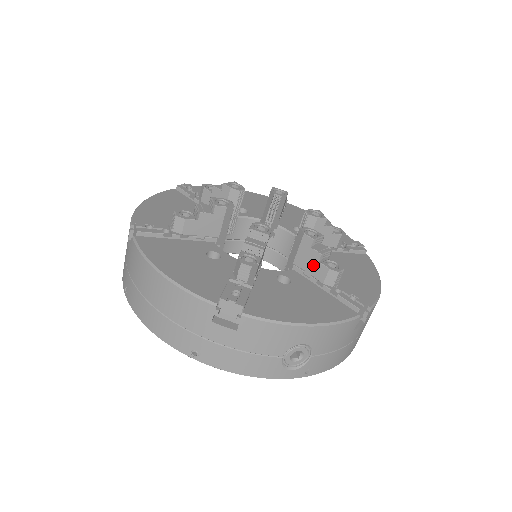
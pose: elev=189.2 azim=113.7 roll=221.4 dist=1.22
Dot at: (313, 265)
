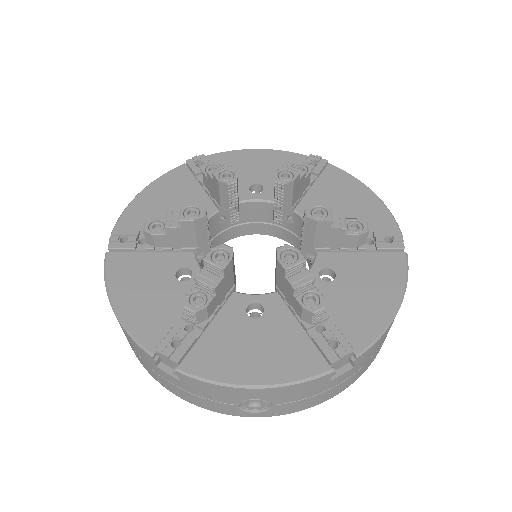
Dot at: (290, 296)
